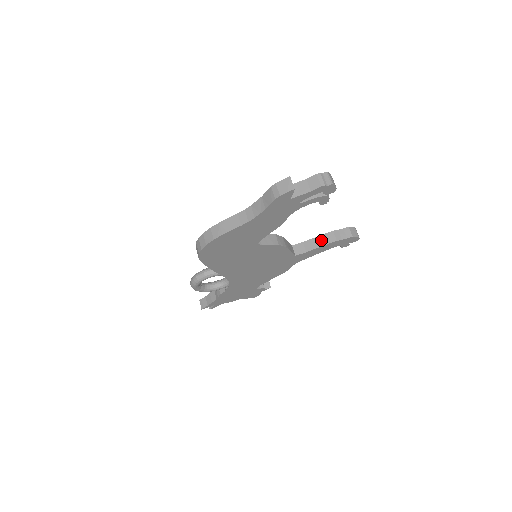
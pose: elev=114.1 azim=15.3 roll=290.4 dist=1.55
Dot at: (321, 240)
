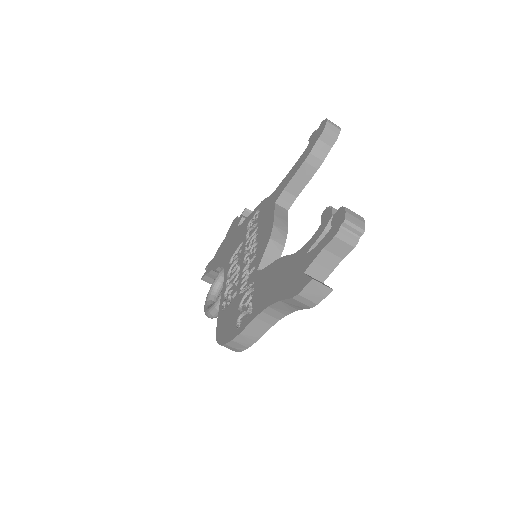
Dot at: (304, 174)
